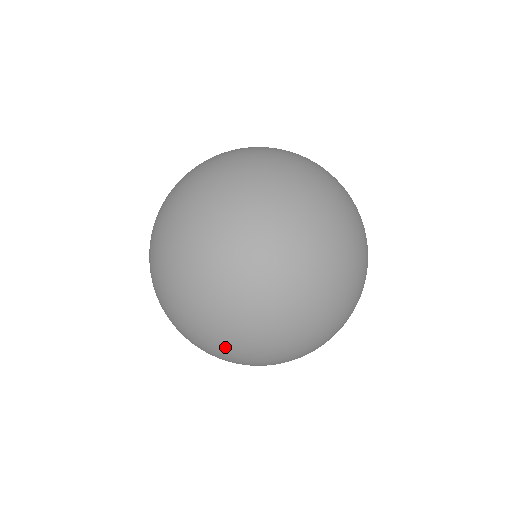
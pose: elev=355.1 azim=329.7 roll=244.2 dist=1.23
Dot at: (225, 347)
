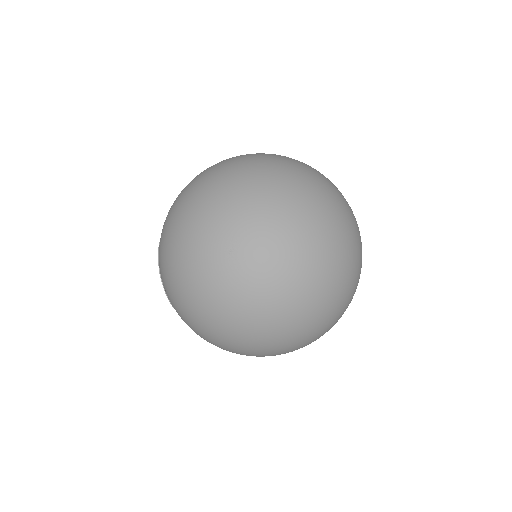
Dot at: (299, 284)
